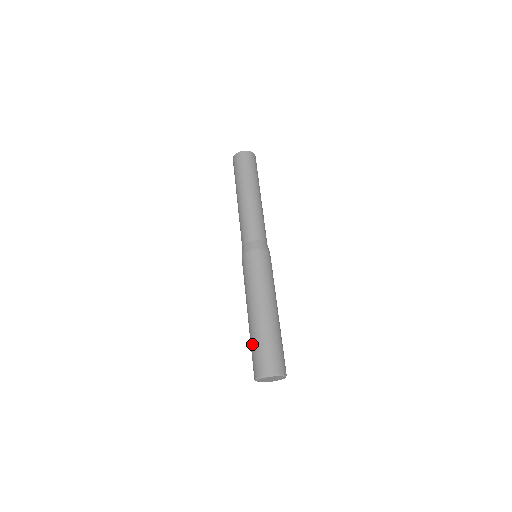
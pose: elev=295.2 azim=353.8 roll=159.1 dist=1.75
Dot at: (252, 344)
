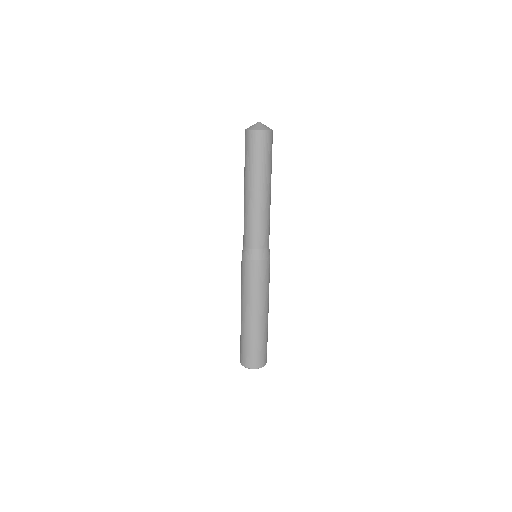
Dot at: (240, 336)
